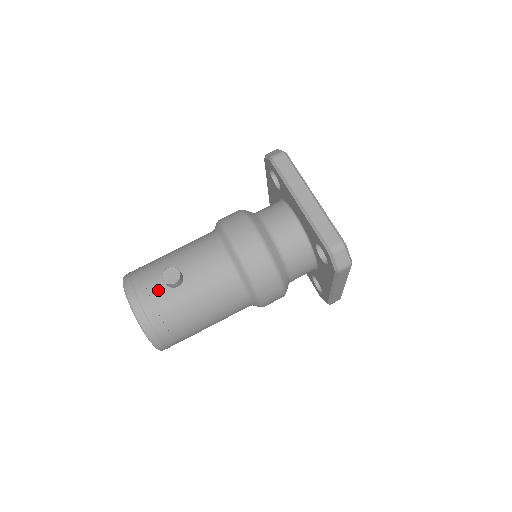
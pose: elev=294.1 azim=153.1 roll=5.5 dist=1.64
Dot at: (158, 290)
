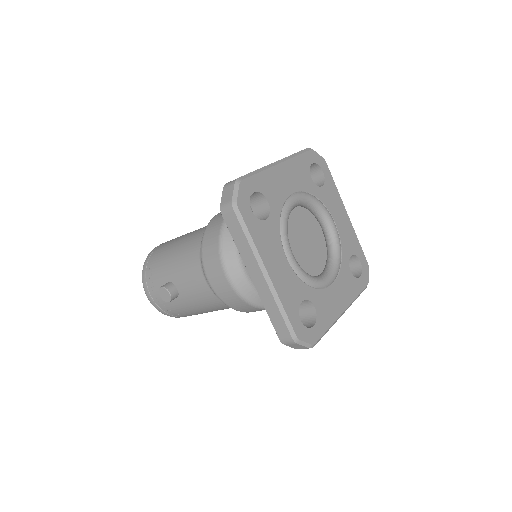
Dot at: occluded
